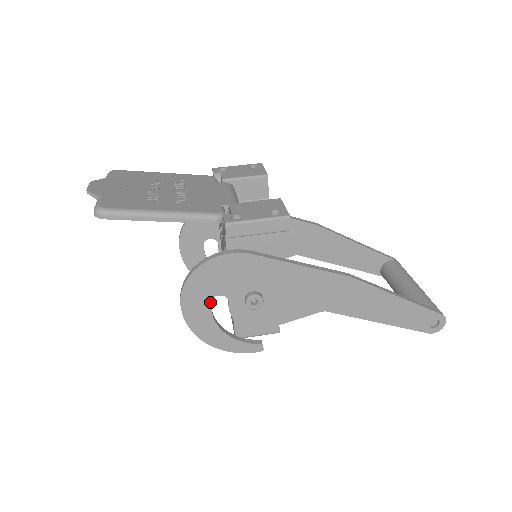
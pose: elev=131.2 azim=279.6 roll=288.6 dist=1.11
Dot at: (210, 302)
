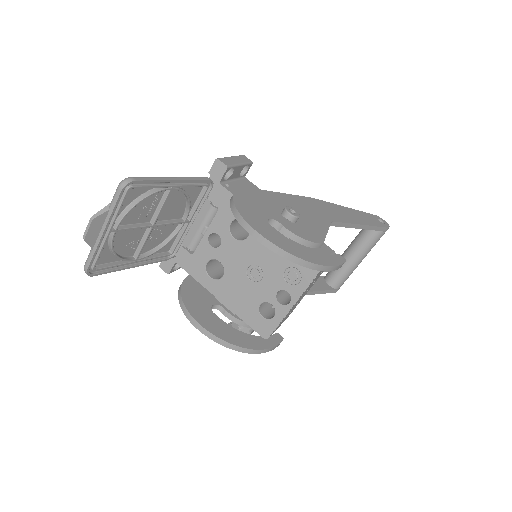
Dot at: occluded
